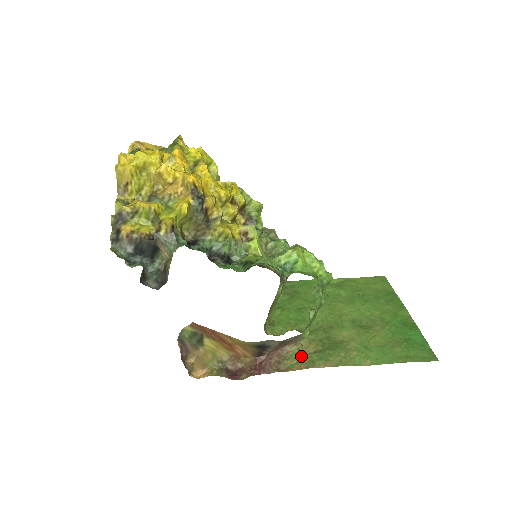
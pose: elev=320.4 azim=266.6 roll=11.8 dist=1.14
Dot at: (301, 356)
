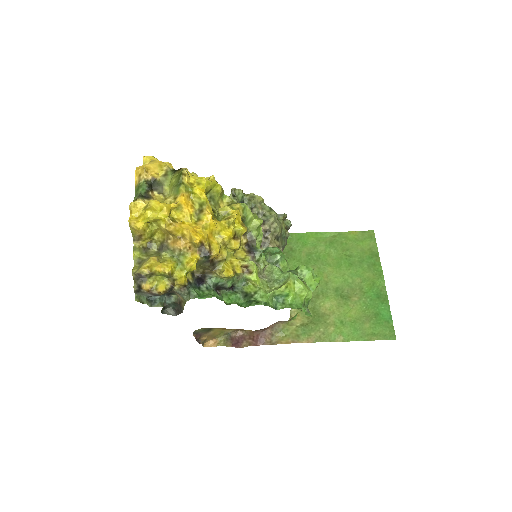
Dot at: (289, 329)
